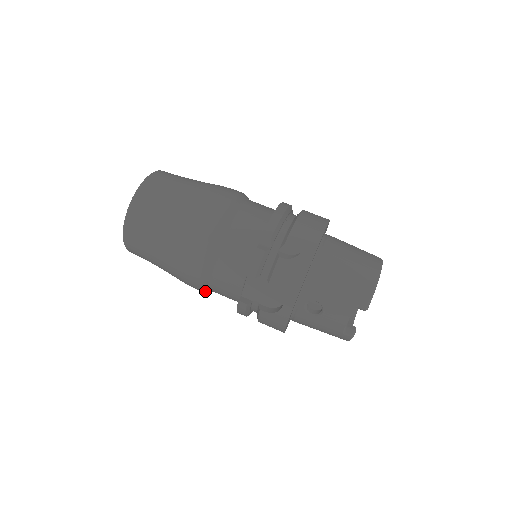
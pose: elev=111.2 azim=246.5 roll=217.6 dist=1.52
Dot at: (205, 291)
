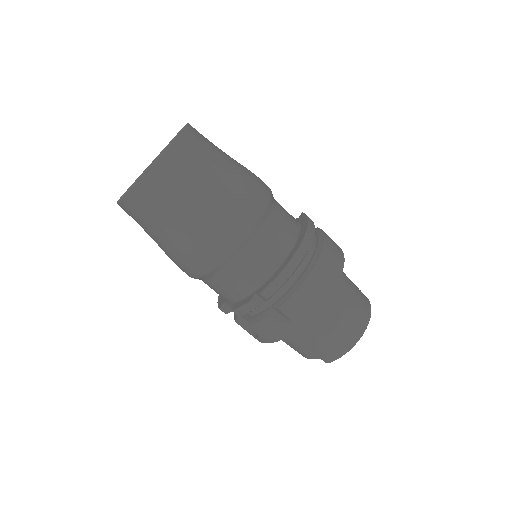
Dot at: occluded
